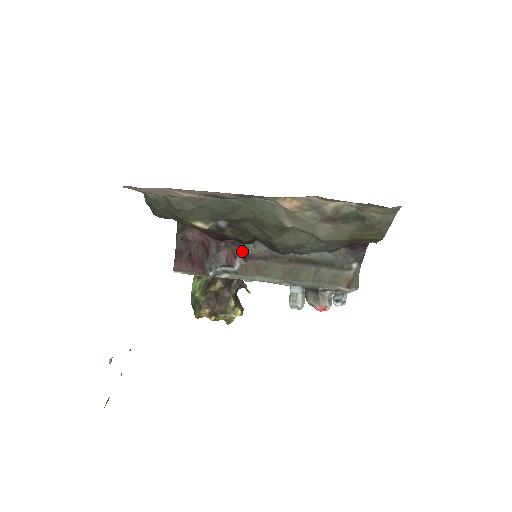
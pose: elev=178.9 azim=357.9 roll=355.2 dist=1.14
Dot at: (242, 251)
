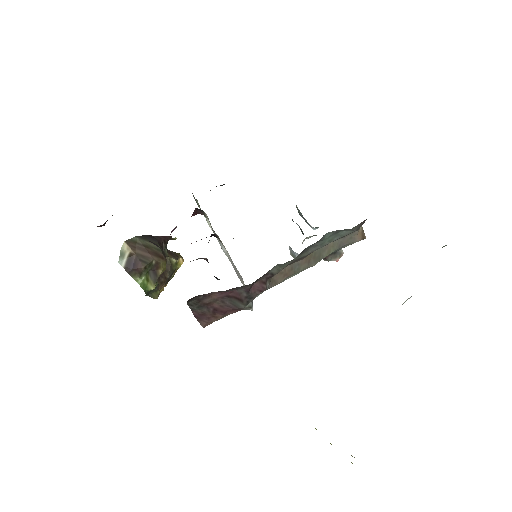
Dot at: (270, 276)
